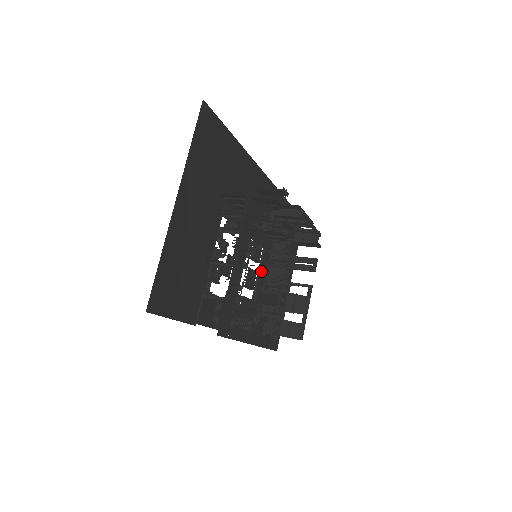
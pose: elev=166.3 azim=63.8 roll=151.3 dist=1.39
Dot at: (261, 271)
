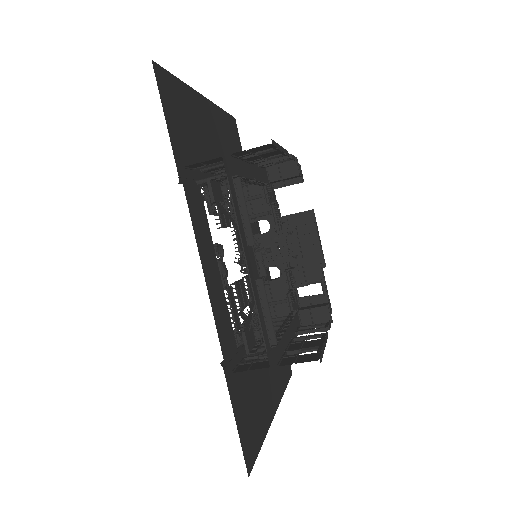
Dot at: occluded
